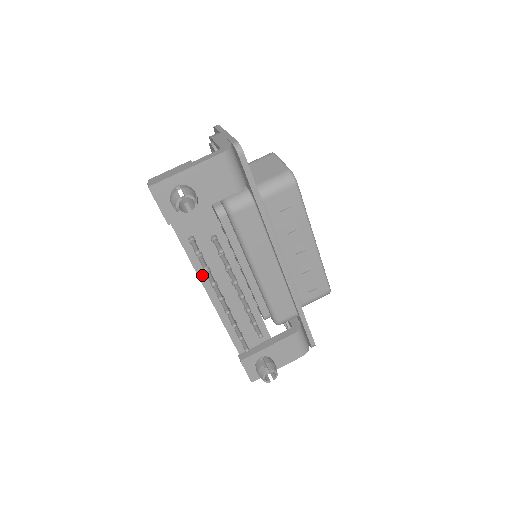
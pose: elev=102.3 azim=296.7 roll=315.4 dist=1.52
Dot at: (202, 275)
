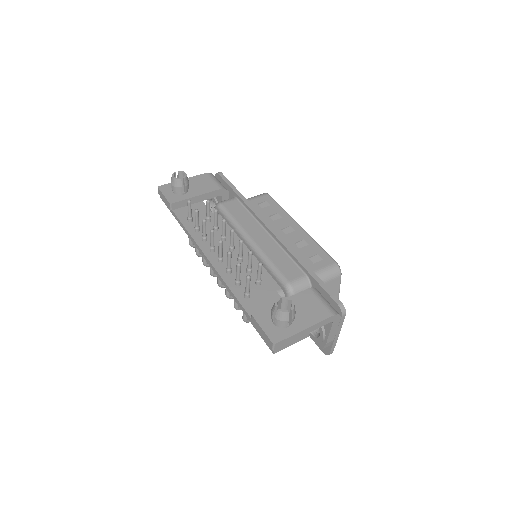
Dot at: (201, 244)
